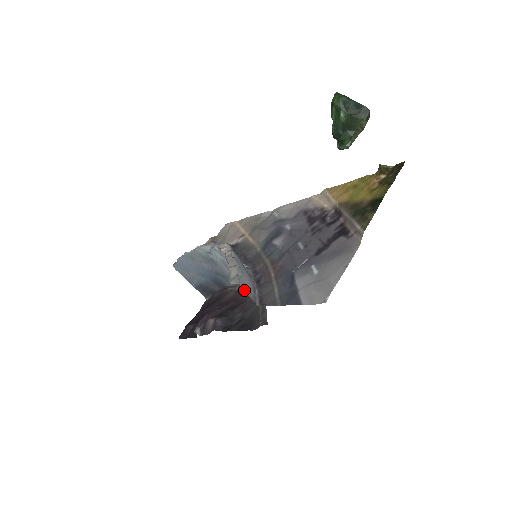
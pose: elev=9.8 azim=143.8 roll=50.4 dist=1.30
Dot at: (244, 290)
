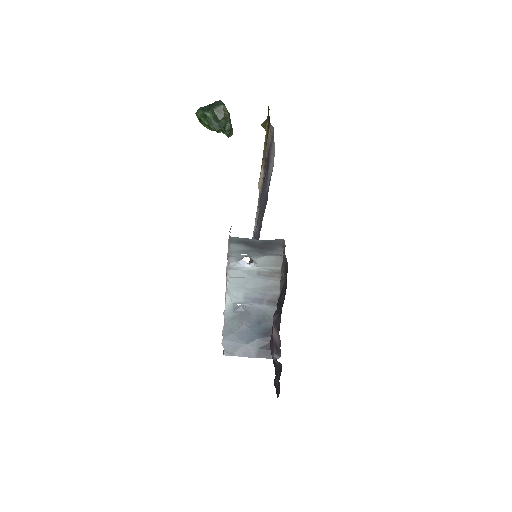
Dot at: occluded
